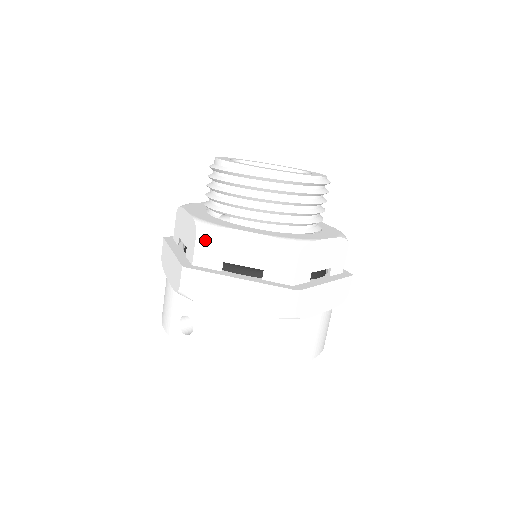
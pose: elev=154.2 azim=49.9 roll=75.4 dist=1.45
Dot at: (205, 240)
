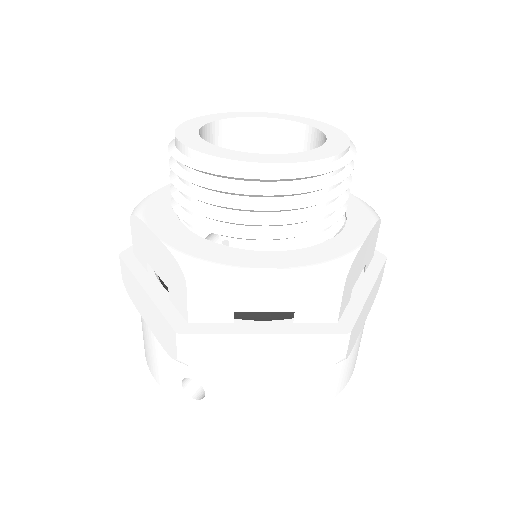
Dot at: (202, 290)
